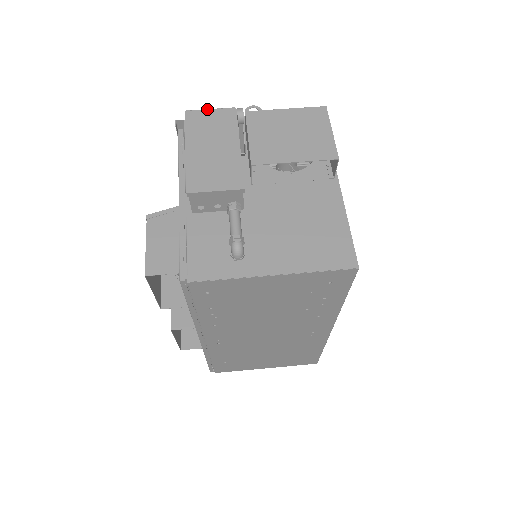
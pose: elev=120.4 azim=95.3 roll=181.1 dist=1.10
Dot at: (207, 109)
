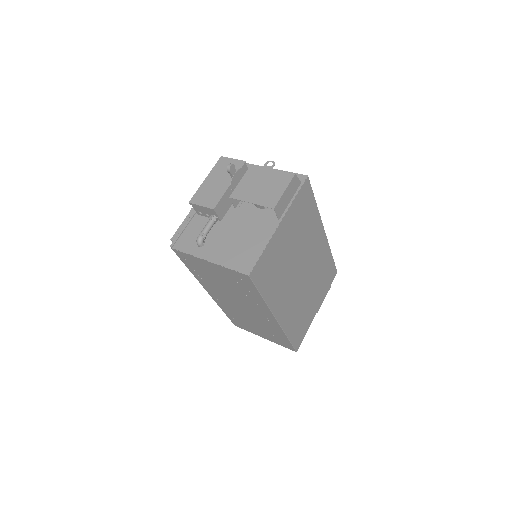
Dot at: (232, 158)
